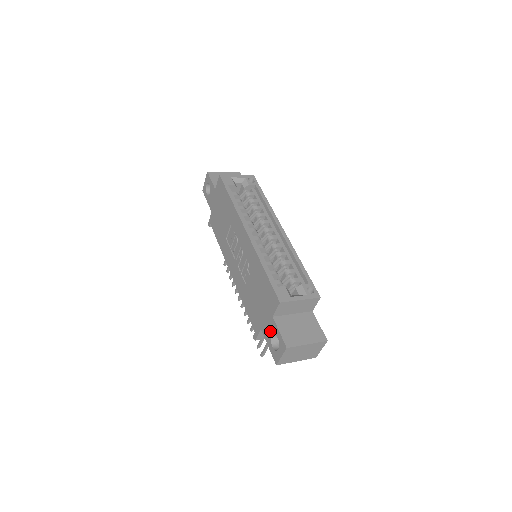
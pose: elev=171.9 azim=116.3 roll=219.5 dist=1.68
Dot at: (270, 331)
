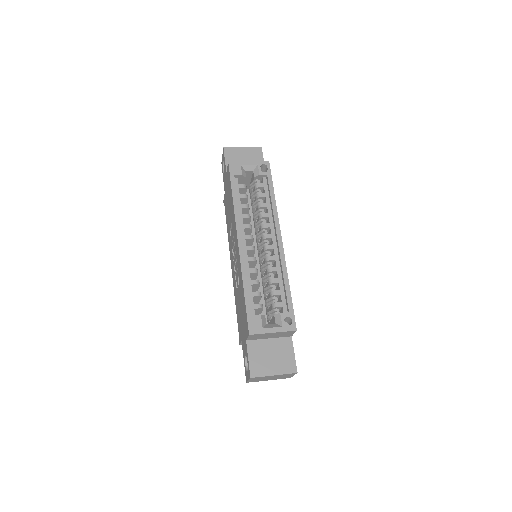
Dot at: (245, 350)
